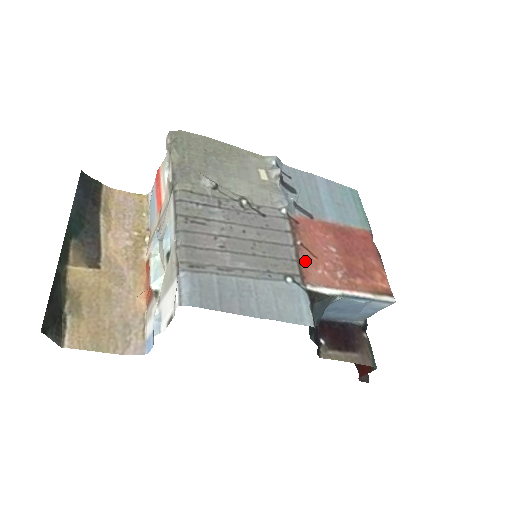
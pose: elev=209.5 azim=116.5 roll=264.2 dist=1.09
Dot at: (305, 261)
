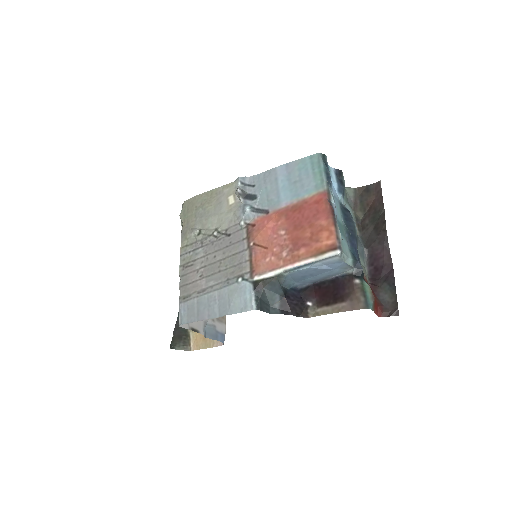
Dot at: (257, 257)
